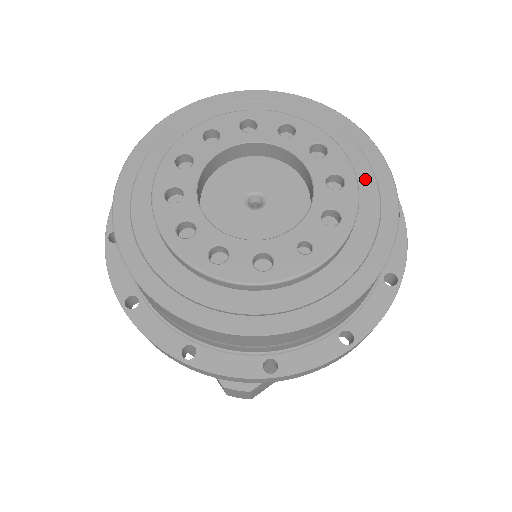
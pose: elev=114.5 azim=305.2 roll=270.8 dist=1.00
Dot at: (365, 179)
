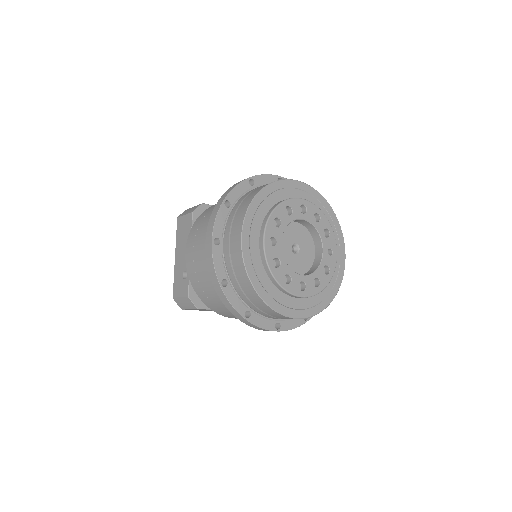
Dot at: (316, 204)
